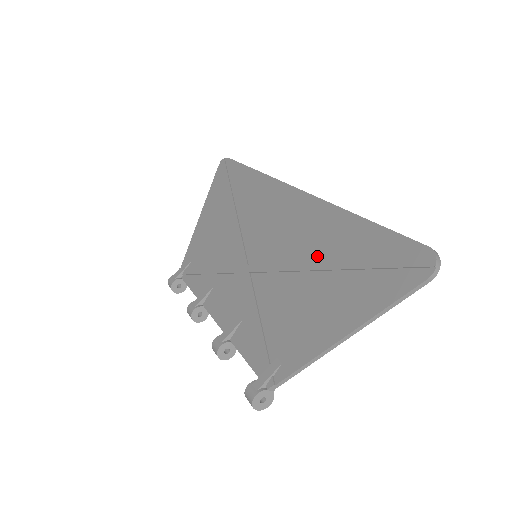
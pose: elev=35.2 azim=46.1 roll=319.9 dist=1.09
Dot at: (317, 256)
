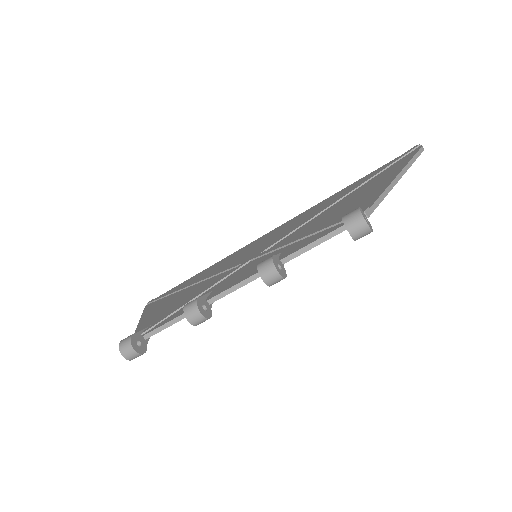
Dot at: occluded
